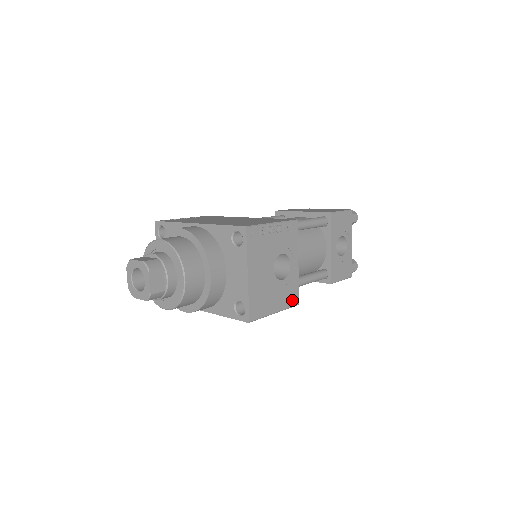
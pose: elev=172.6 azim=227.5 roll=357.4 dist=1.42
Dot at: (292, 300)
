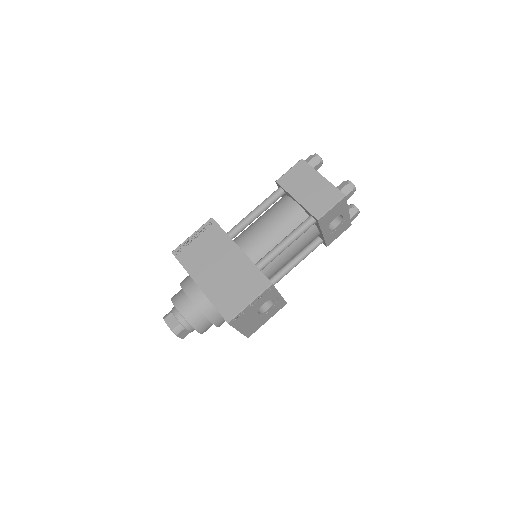
Dot at: (280, 307)
